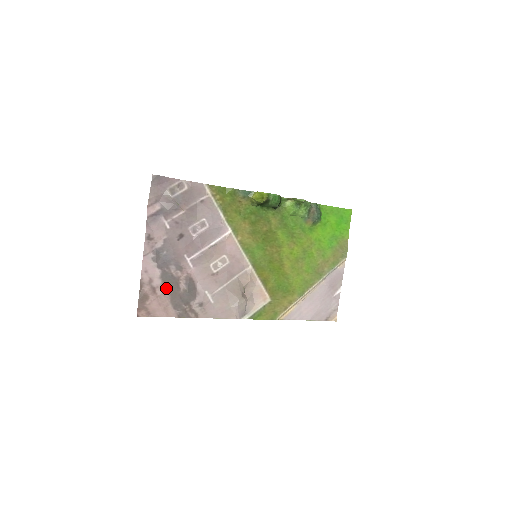
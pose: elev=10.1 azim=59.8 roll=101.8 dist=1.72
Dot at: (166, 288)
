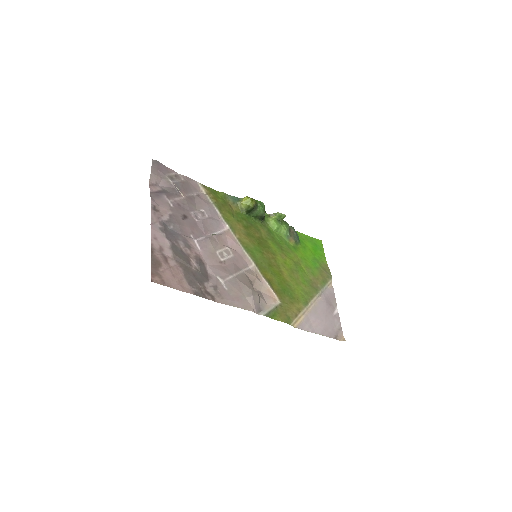
Dot at: (177, 261)
